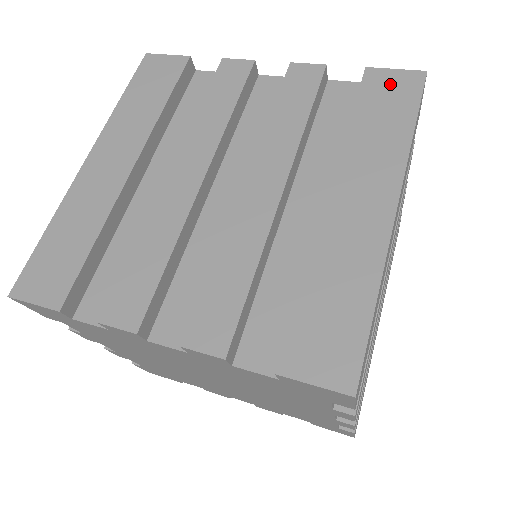
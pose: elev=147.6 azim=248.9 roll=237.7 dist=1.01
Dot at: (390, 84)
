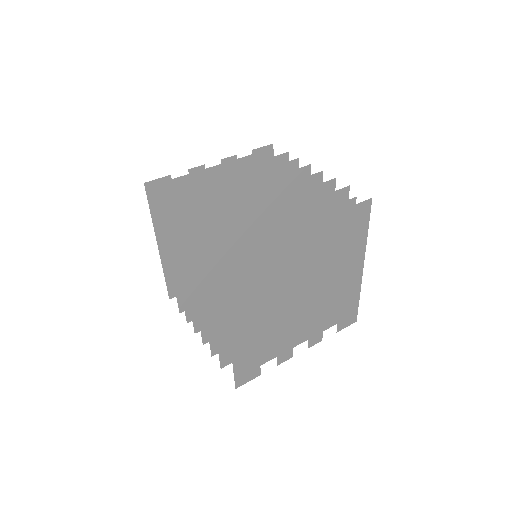
Dot at: (359, 213)
